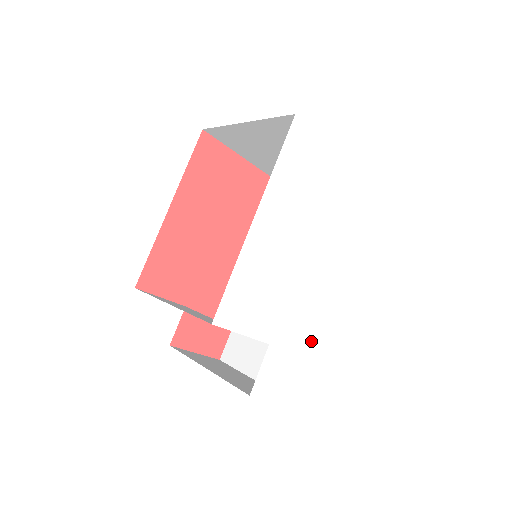
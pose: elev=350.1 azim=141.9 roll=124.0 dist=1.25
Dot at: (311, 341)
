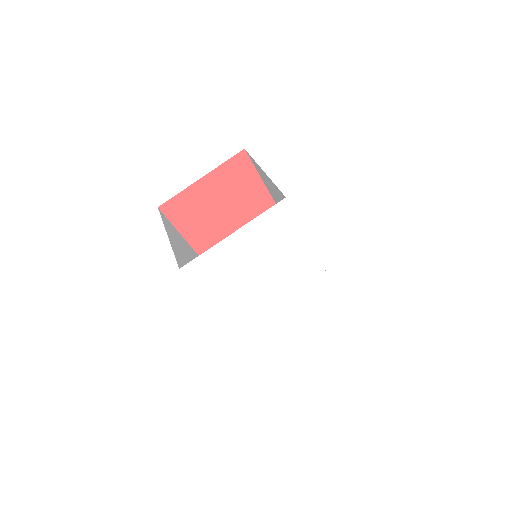
Dot at: (319, 297)
